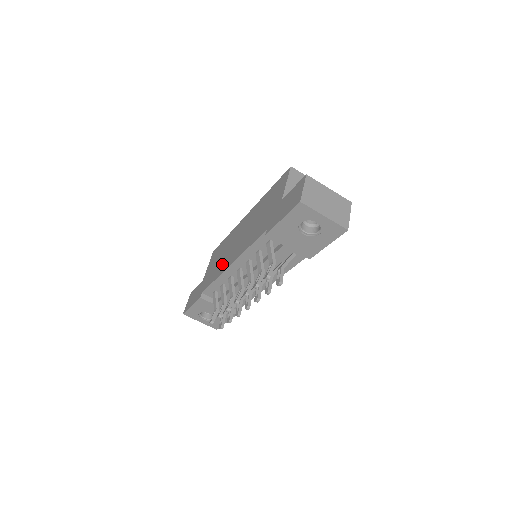
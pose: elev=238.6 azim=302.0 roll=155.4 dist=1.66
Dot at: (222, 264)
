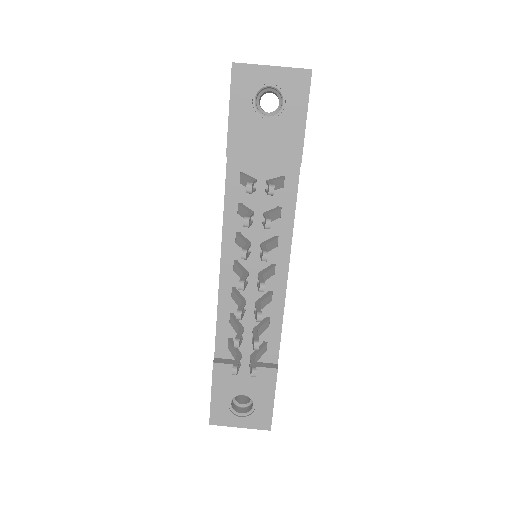
Dot at: occluded
